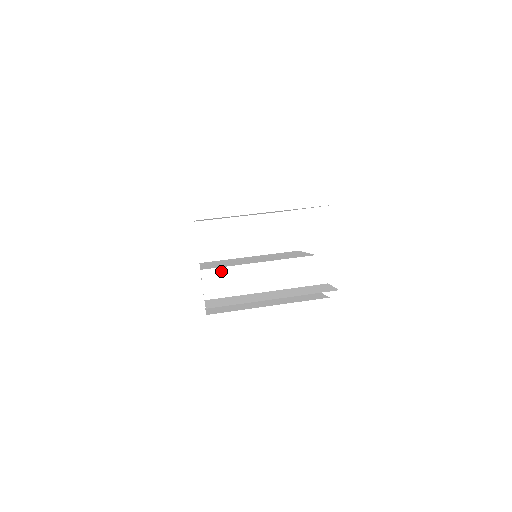
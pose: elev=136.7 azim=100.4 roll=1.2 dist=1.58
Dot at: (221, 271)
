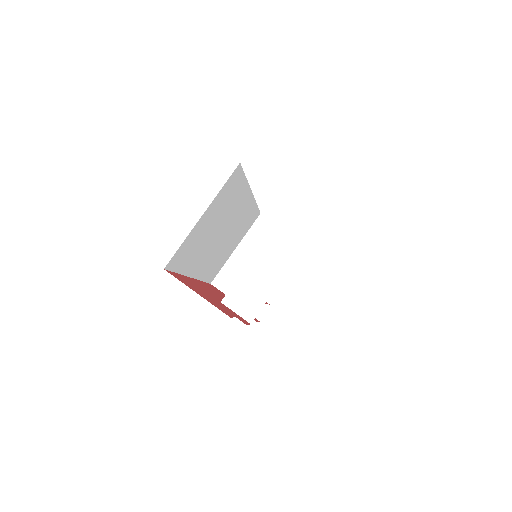
Dot at: (235, 288)
